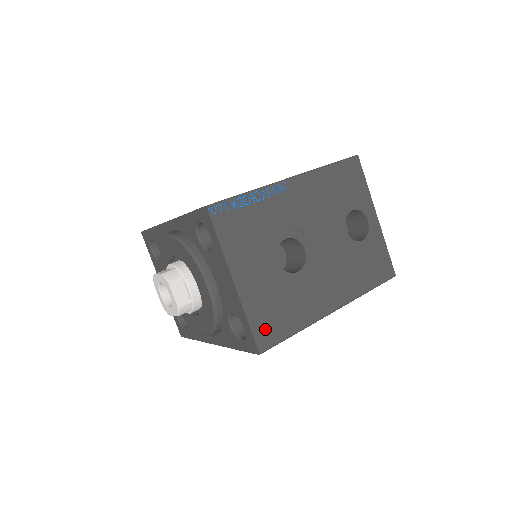
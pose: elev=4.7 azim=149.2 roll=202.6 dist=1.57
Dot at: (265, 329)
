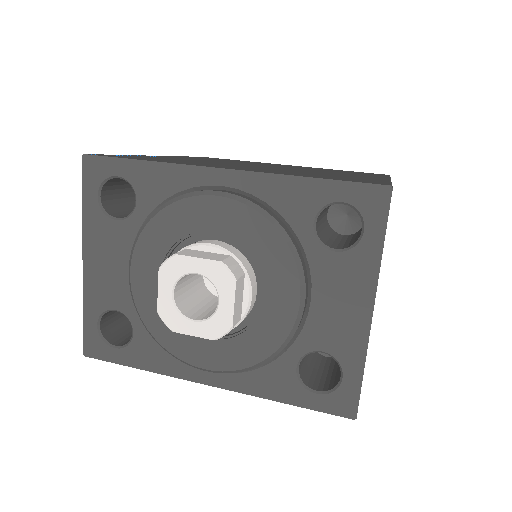
Dot at: occluded
